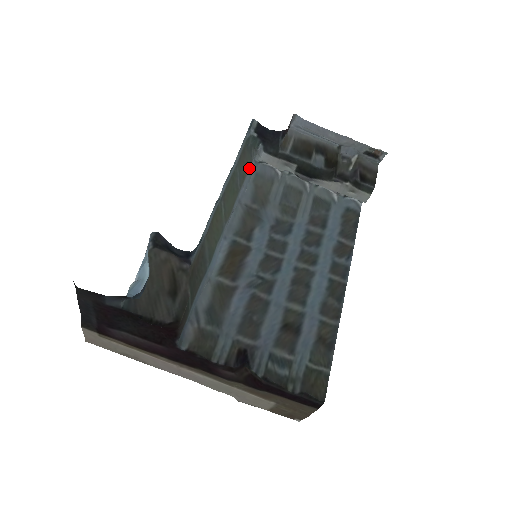
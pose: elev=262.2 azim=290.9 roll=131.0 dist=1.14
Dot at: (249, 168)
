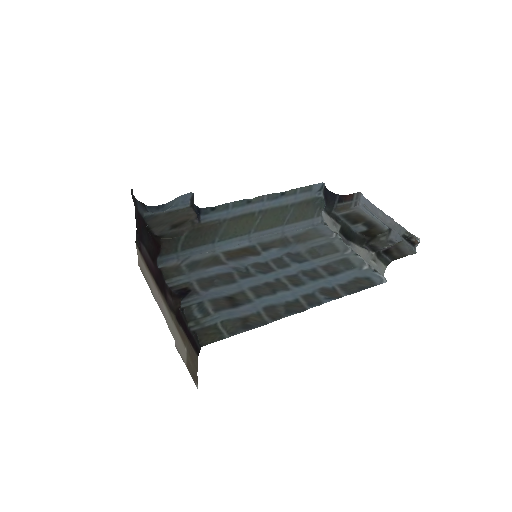
Dot at: (309, 220)
